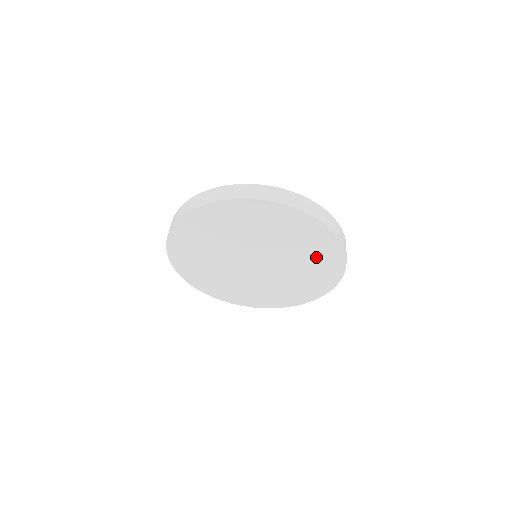
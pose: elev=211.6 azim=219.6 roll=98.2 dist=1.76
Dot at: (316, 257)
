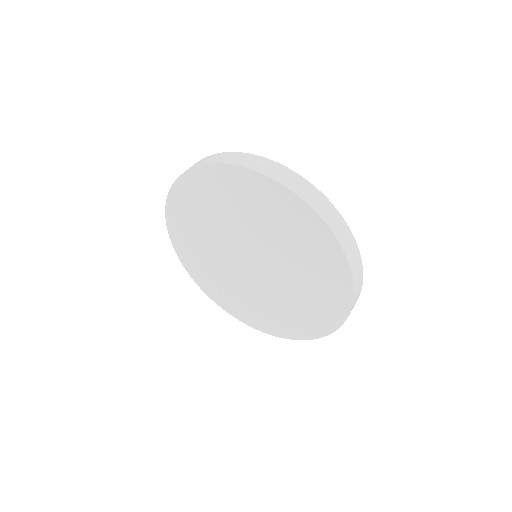
Dot at: (309, 254)
